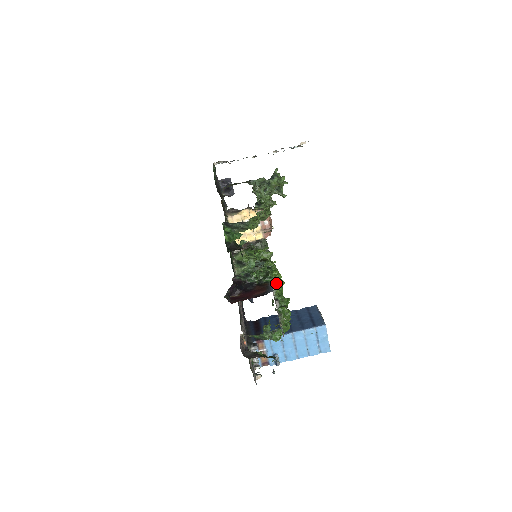
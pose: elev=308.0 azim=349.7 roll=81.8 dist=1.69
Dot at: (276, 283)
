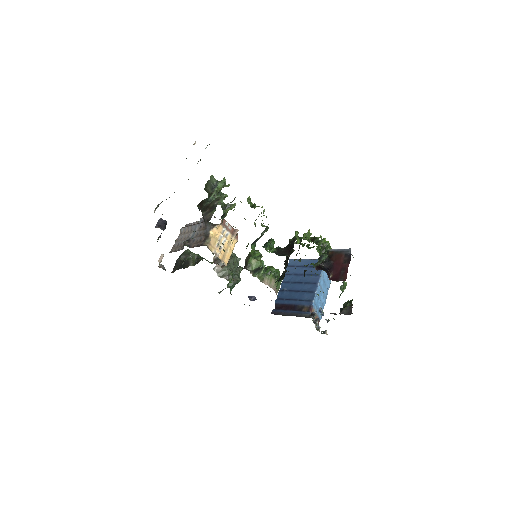
Dot at: occluded
